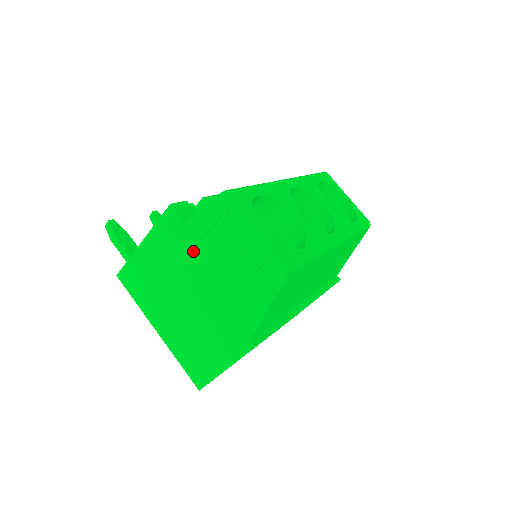
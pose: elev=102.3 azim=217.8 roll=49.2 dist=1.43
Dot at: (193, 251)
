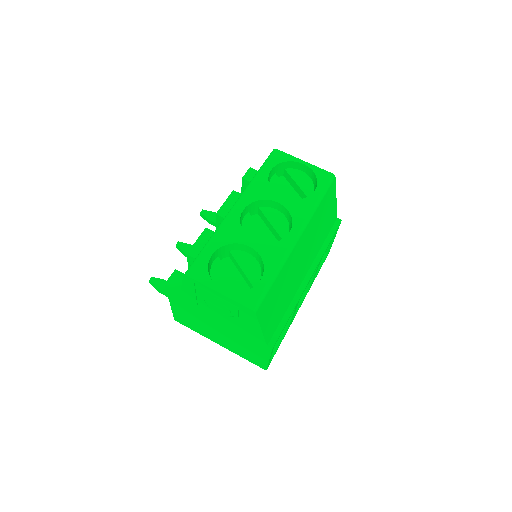
Dot at: (198, 306)
